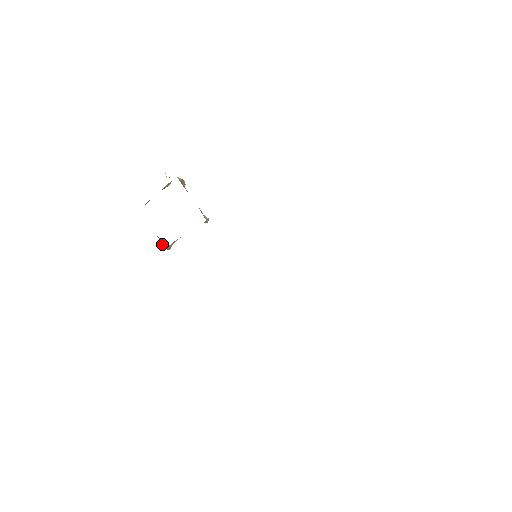
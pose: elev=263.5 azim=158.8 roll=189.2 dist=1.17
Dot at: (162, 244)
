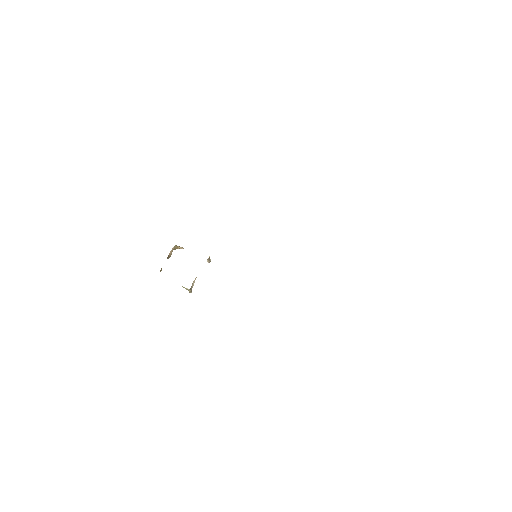
Dot at: occluded
